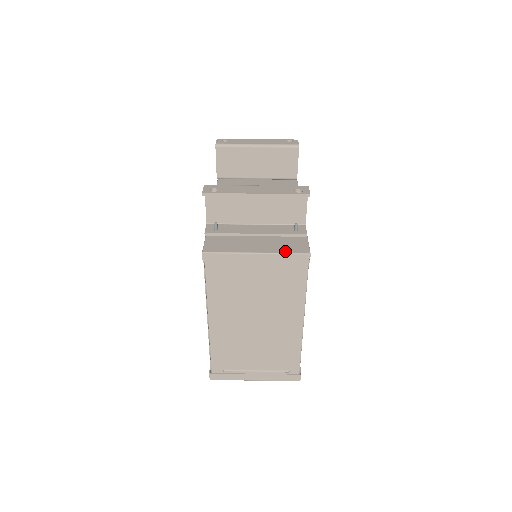
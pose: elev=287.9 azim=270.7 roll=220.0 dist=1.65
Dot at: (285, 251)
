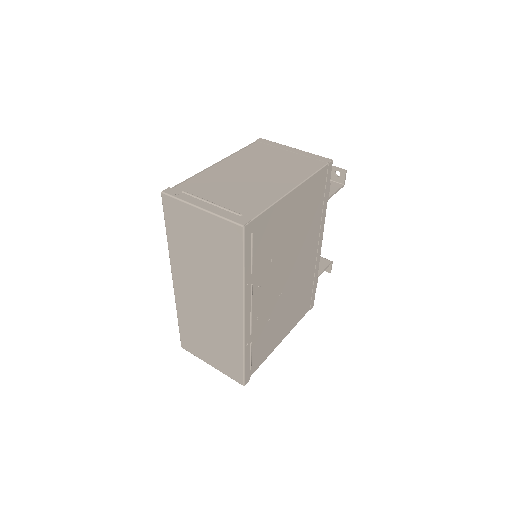
Dot at: occluded
